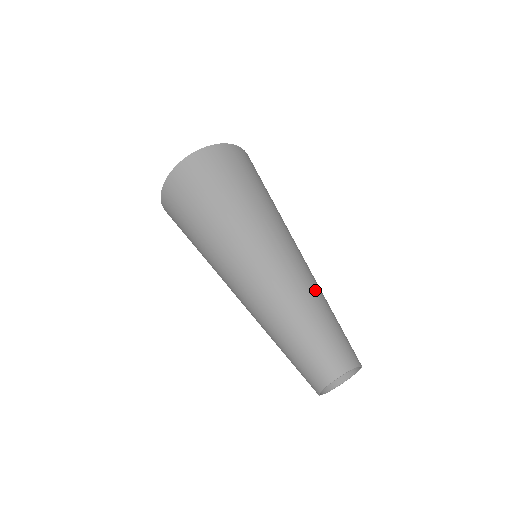
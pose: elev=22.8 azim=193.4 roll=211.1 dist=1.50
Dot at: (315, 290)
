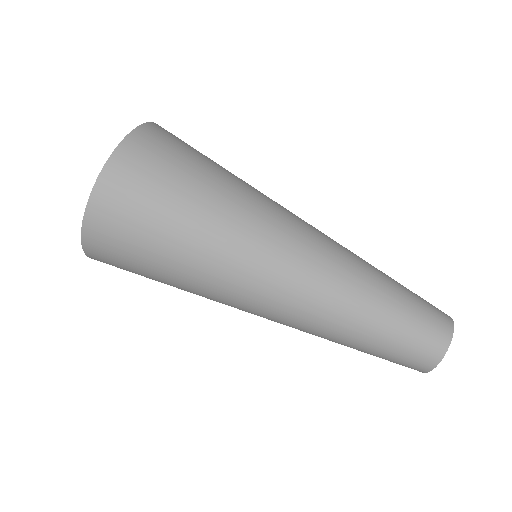
Dot at: (356, 287)
